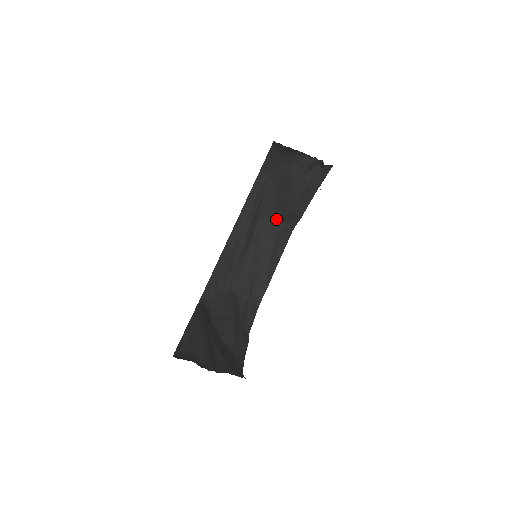
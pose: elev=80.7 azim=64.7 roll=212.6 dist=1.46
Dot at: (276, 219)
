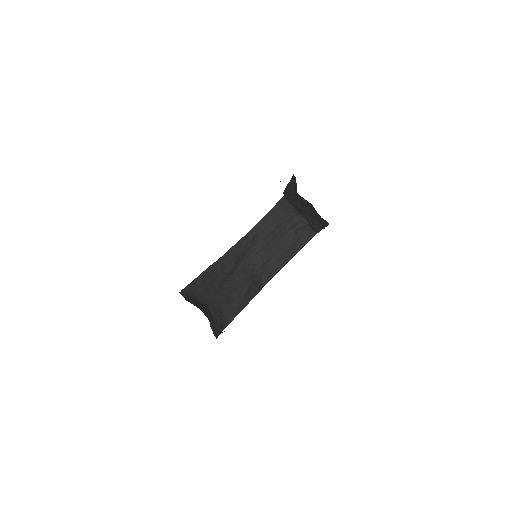
Dot at: (256, 269)
